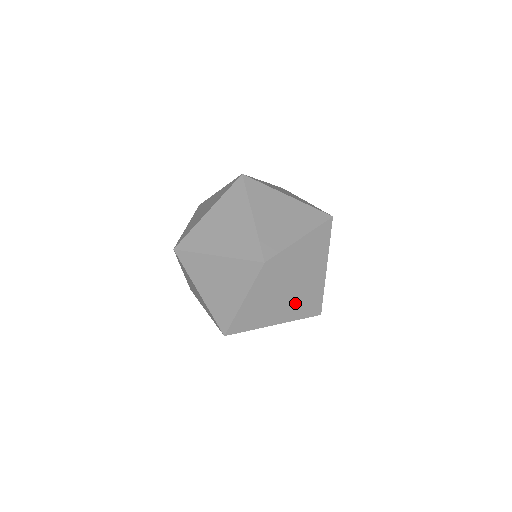
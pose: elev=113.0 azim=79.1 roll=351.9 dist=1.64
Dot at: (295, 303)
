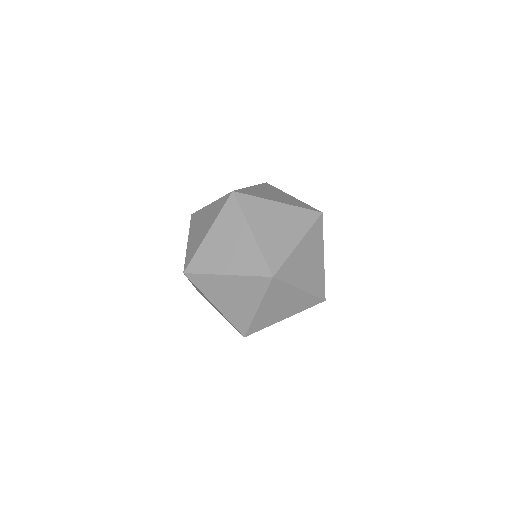
Dot at: (302, 298)
